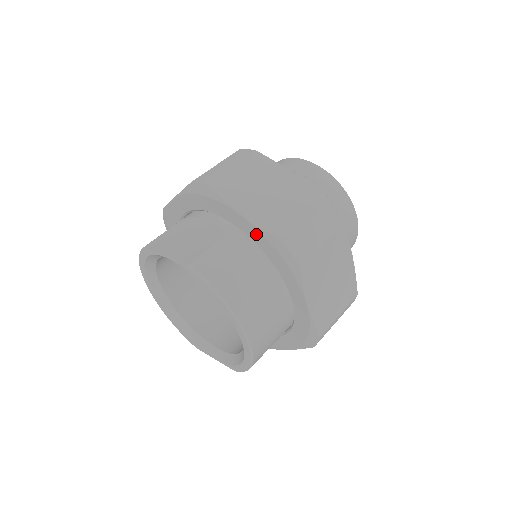
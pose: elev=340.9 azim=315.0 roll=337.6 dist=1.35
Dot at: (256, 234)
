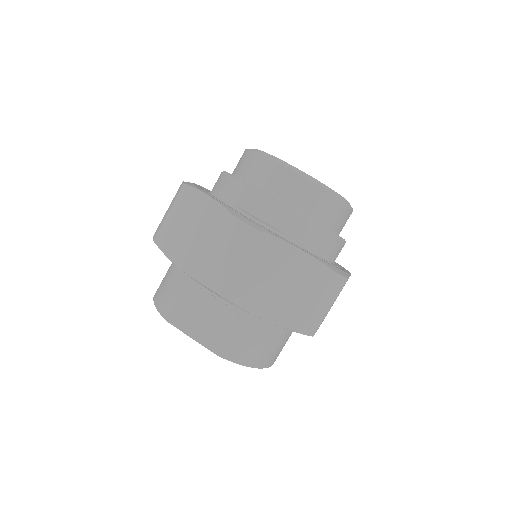
Dot at: occluded
